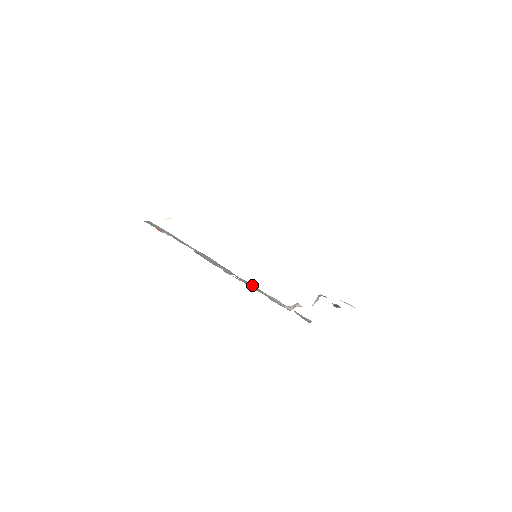
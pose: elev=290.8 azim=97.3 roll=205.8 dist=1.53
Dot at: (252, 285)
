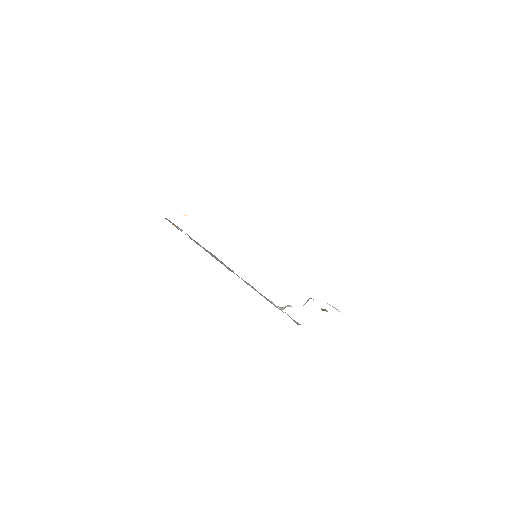
Dot at: (250, 285)
